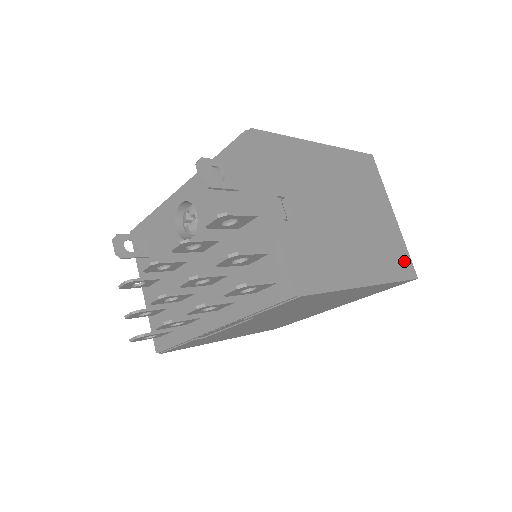
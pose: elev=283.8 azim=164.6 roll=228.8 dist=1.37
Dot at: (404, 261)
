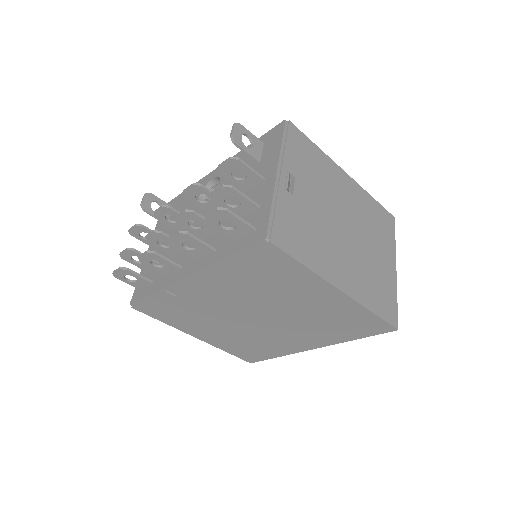
Dot at: (389, 306)
